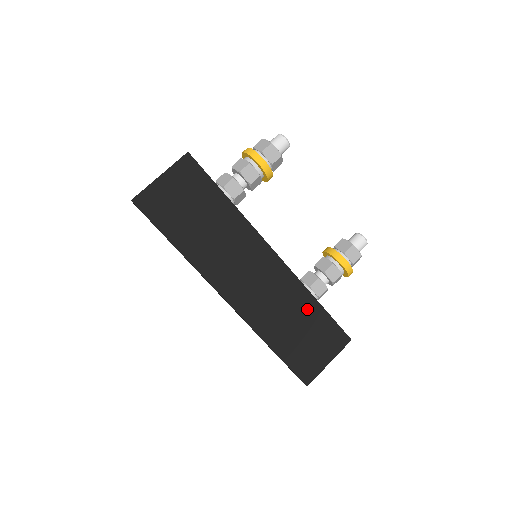
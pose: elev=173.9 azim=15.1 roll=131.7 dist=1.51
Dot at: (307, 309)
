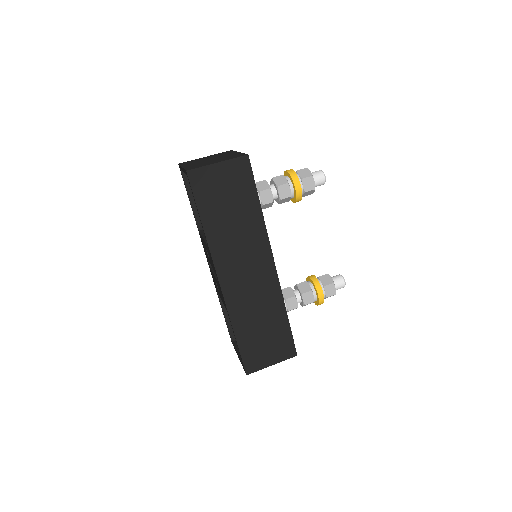
Dot at: (276, 317)
